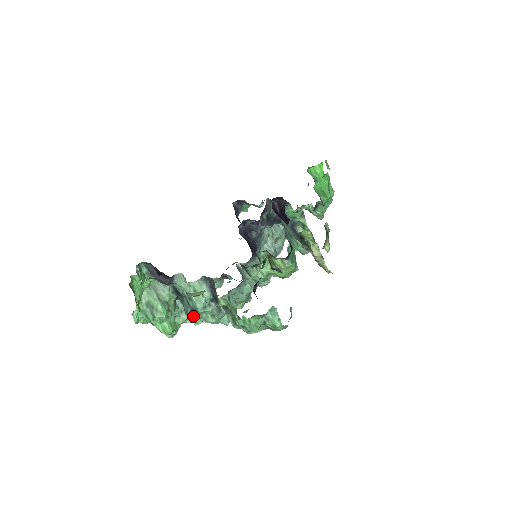
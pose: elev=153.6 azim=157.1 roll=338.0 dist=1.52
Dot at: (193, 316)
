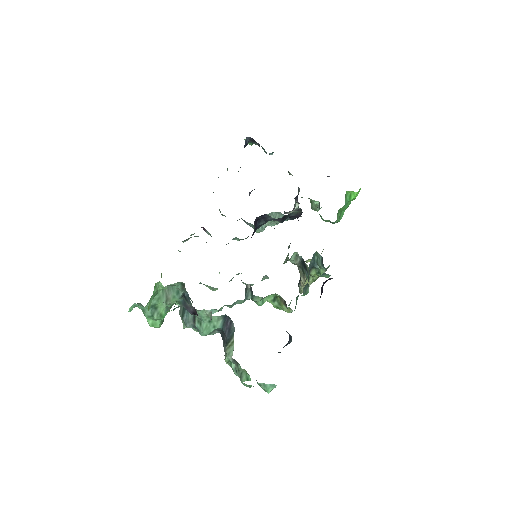
Dot at: occluded
